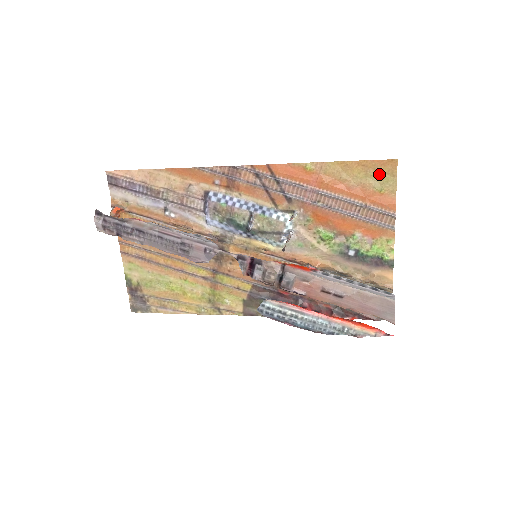
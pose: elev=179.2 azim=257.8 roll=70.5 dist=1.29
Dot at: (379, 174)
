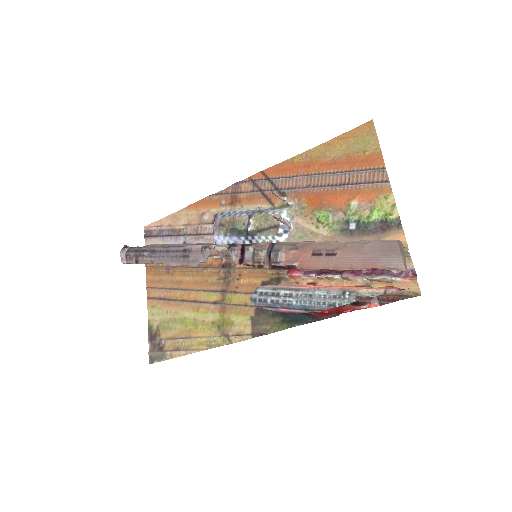
Dot at: (359, 139)
